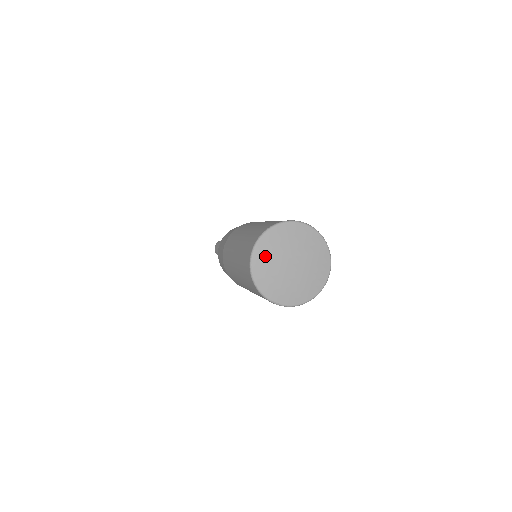
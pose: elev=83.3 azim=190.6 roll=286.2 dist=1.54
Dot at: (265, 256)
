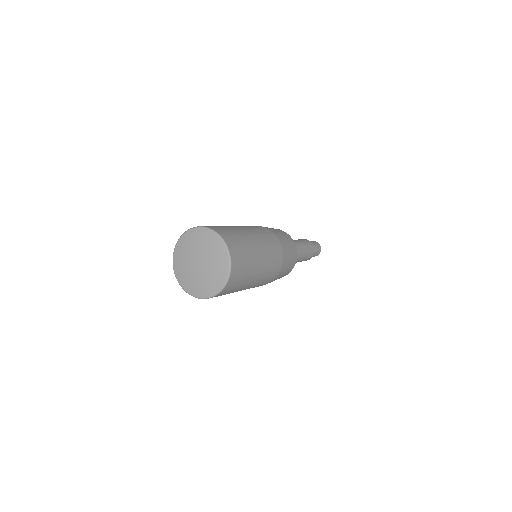
Dot at: (181, 272)
